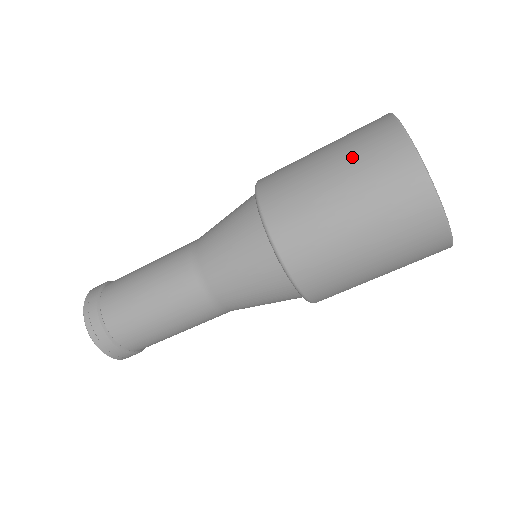
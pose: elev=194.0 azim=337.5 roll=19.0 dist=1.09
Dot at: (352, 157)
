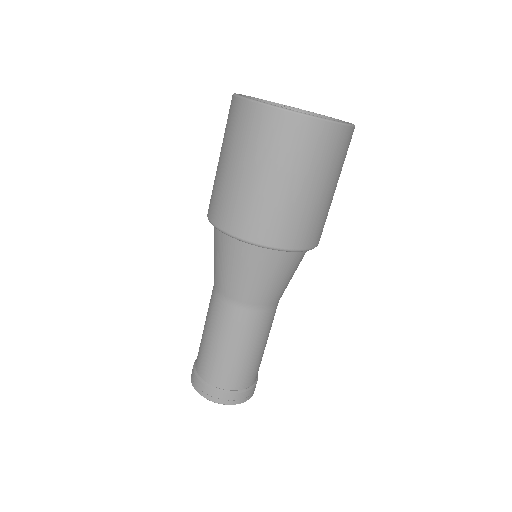
Dot at: occluded
